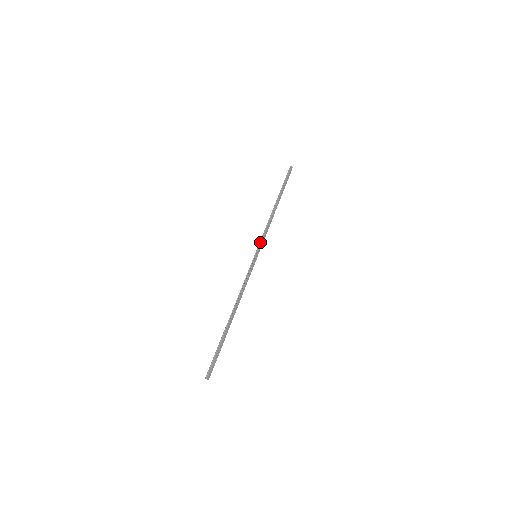
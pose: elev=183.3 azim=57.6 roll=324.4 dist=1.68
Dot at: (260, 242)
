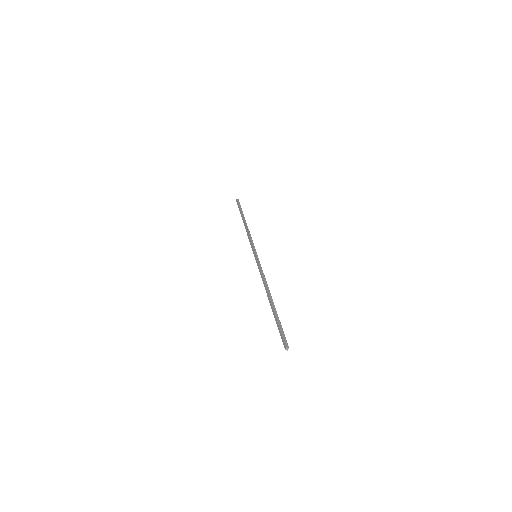
Dot at: (253, 246)
